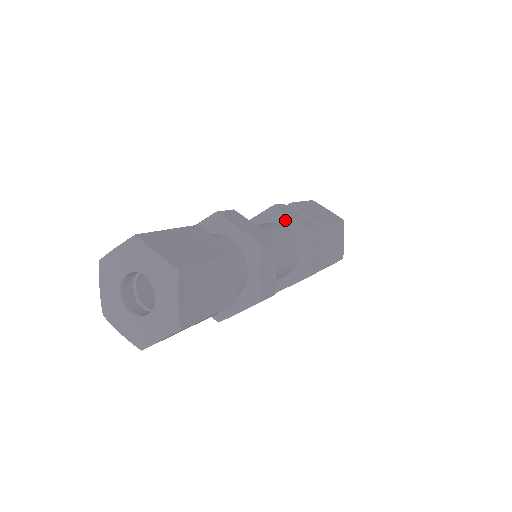
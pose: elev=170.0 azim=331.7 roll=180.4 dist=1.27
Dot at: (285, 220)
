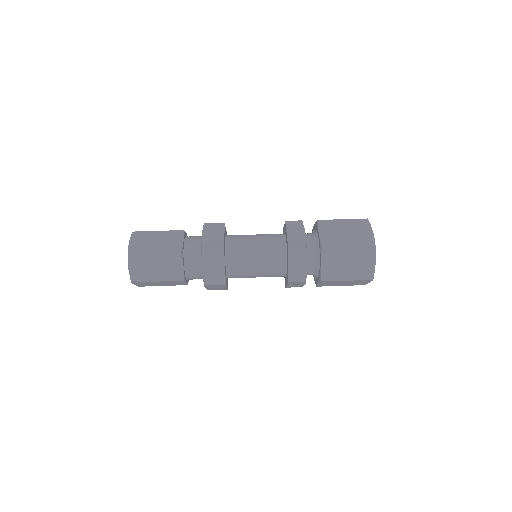
Dot at: occluded
